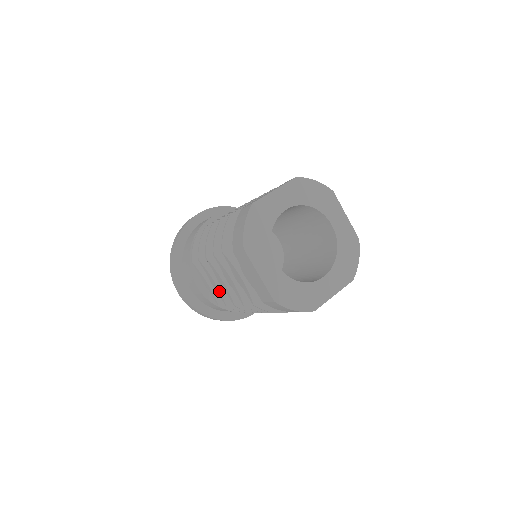
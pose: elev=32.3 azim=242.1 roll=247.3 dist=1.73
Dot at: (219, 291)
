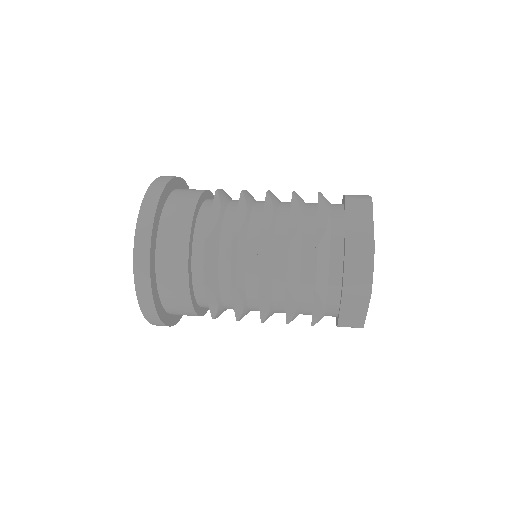
Dot at: (242, 311)
